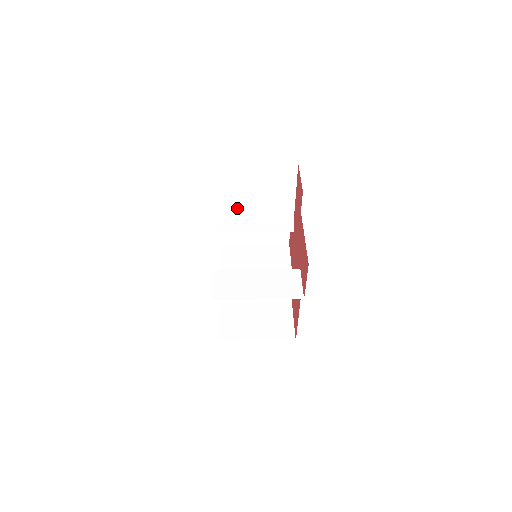
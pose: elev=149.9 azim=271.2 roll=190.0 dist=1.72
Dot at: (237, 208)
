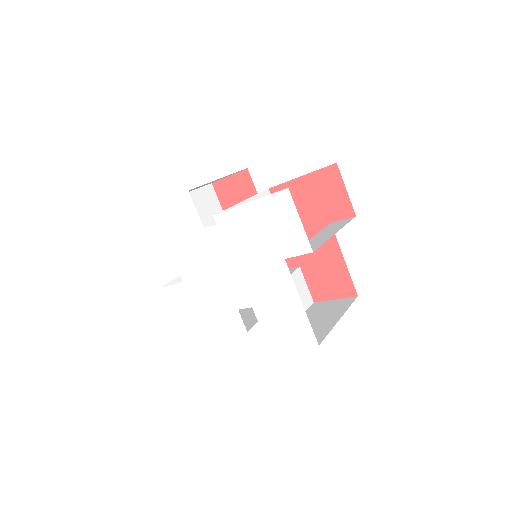
Dot at: occluded
